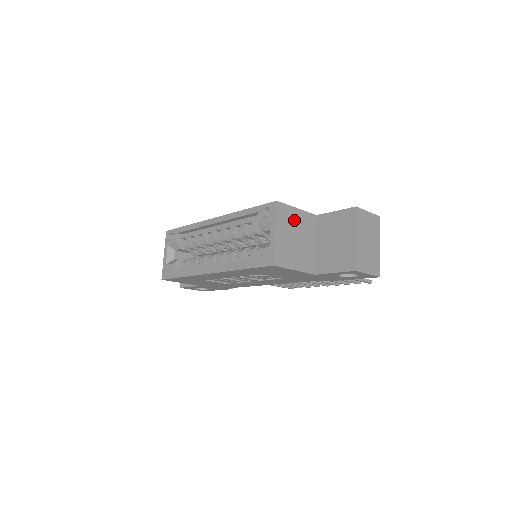
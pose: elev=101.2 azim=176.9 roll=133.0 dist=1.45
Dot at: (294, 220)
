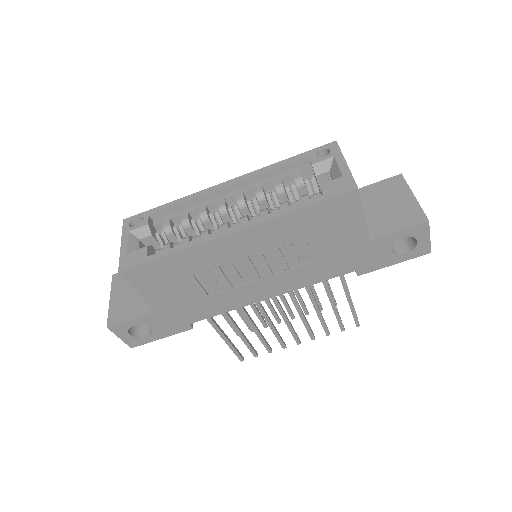
Dot at: occluded
